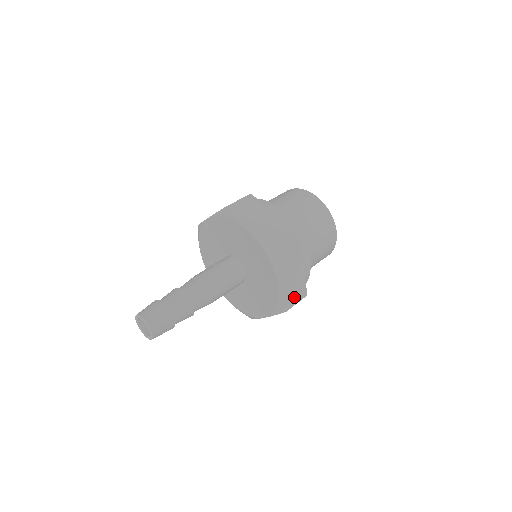
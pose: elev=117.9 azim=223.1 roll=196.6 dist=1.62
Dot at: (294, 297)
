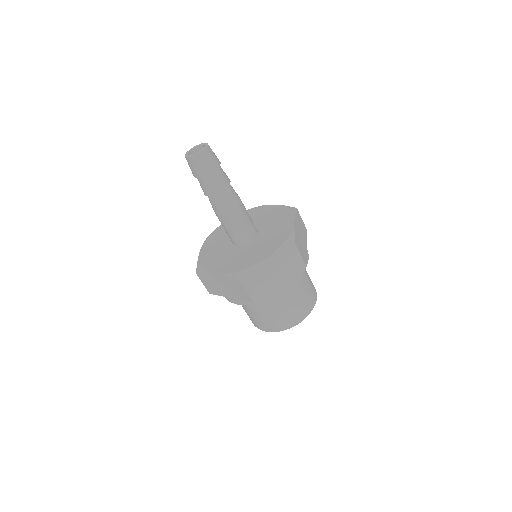
Dot at: (253, 285)
